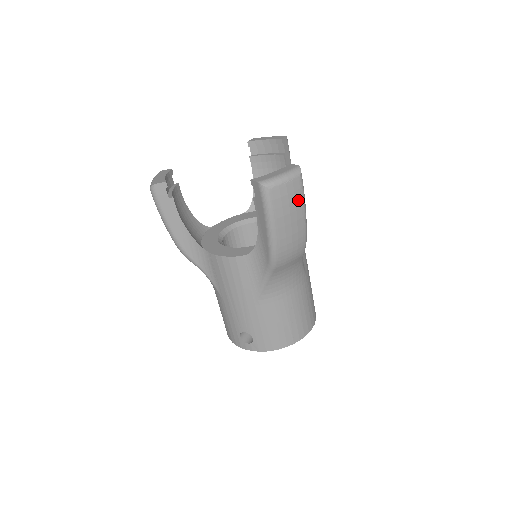
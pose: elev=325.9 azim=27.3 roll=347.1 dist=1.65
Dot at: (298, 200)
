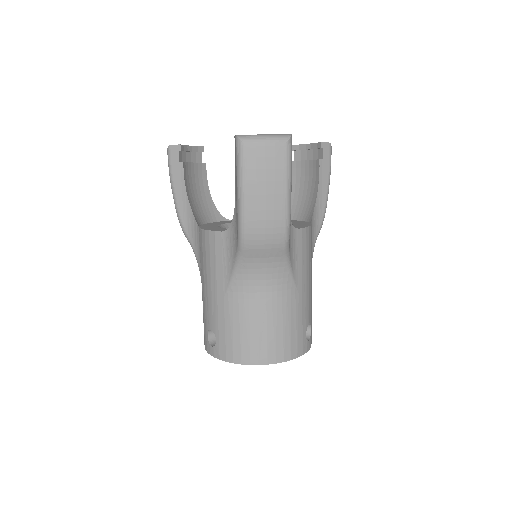
Dot at: (279, 170)
